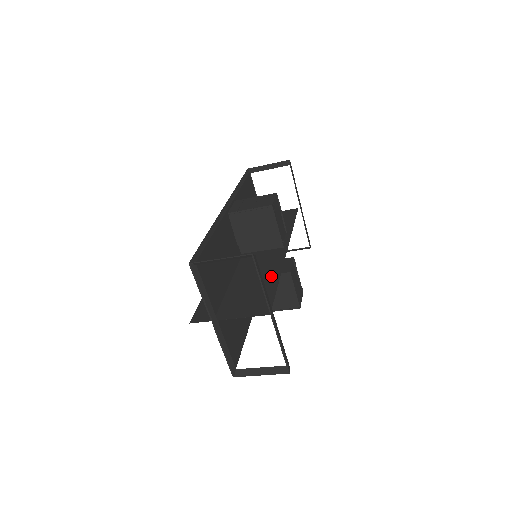
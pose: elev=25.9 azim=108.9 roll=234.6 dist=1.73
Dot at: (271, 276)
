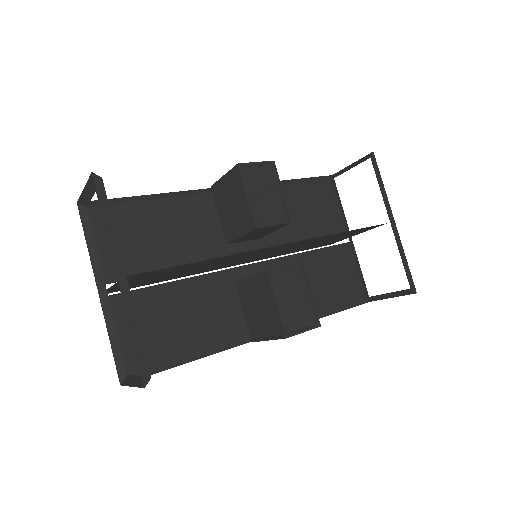
Dot at: (215, 259)
